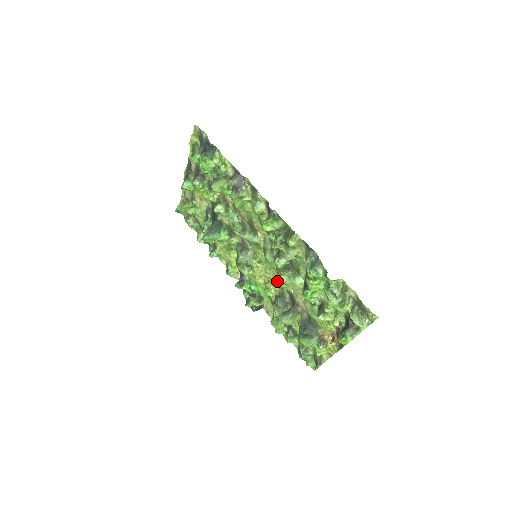
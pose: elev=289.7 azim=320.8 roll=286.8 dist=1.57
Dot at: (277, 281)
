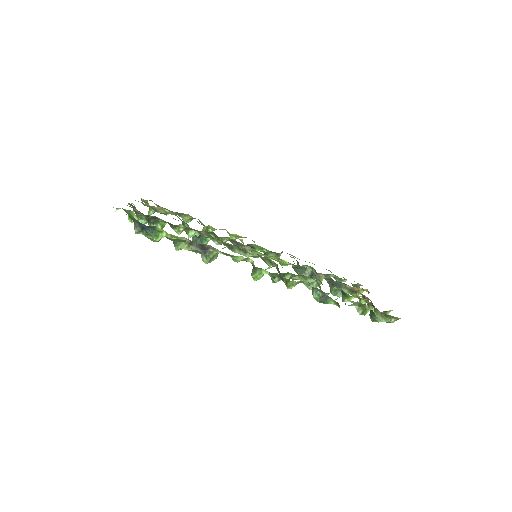
Dot at: occluded
